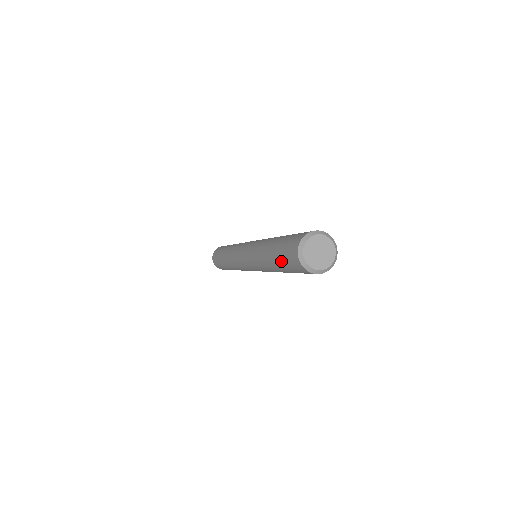
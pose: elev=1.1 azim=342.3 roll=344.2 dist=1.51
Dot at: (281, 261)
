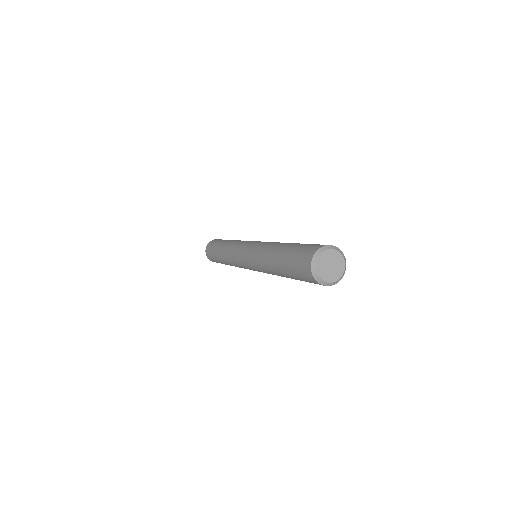
Dot at: (292, 253)
